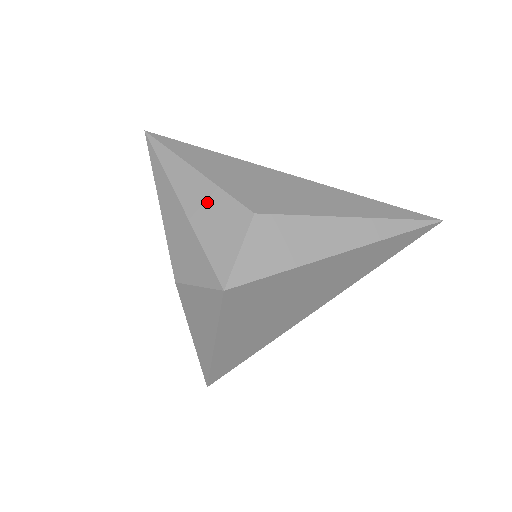
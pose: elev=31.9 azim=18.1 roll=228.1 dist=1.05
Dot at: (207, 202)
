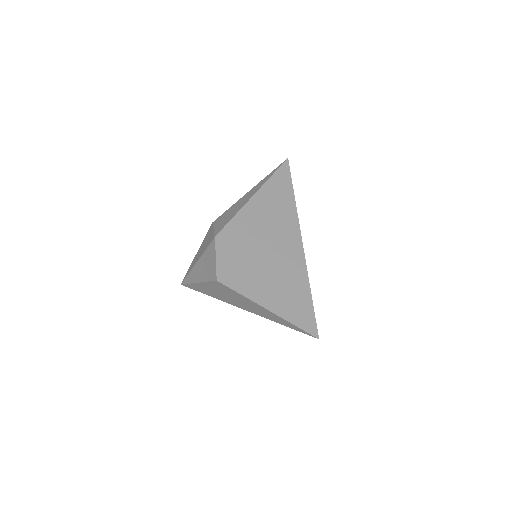
Dot at: (201, 248)
